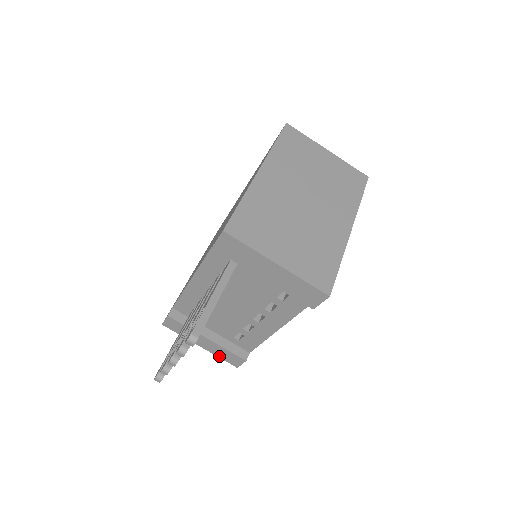
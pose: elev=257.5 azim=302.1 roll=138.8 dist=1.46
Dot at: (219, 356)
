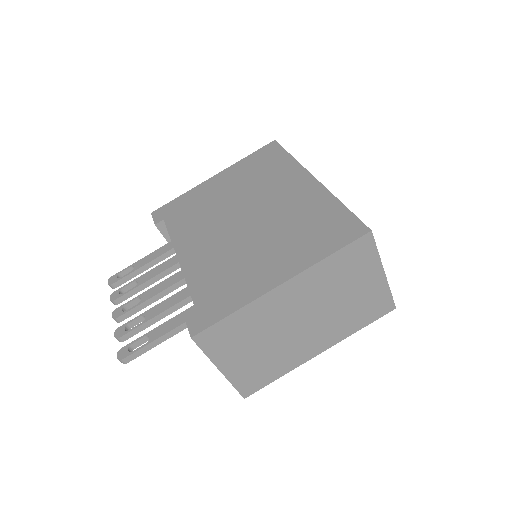
Dot at: occluded
